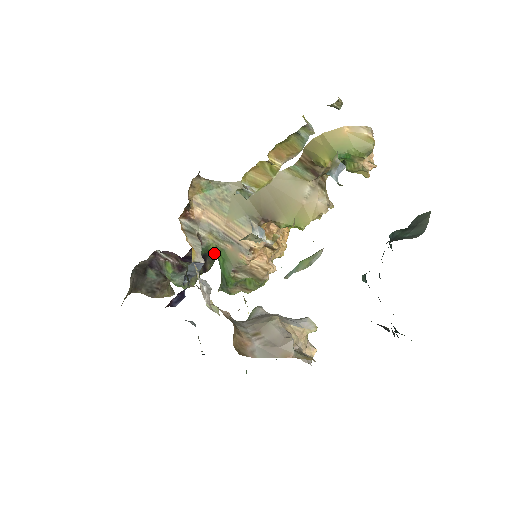
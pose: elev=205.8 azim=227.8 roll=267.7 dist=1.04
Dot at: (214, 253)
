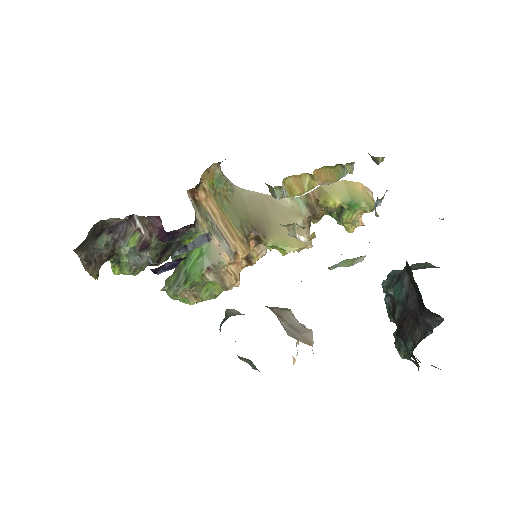
Dot at: (180, 247)
